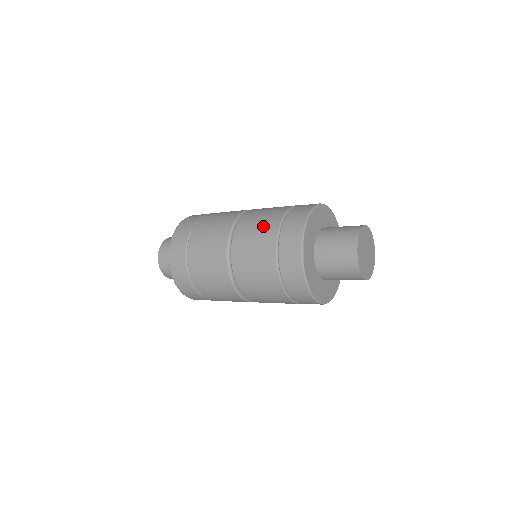
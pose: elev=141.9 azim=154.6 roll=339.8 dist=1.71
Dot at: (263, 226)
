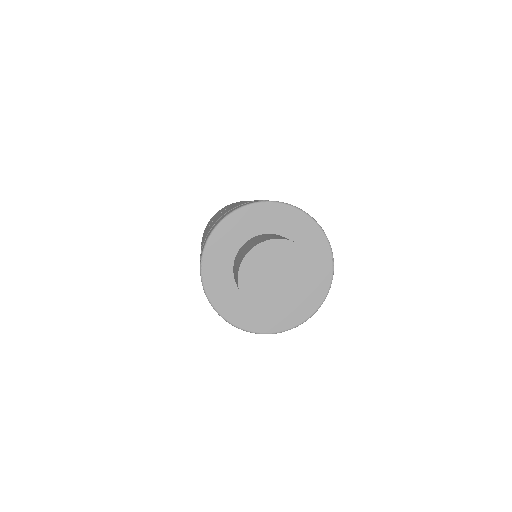
Dot at: occluded
